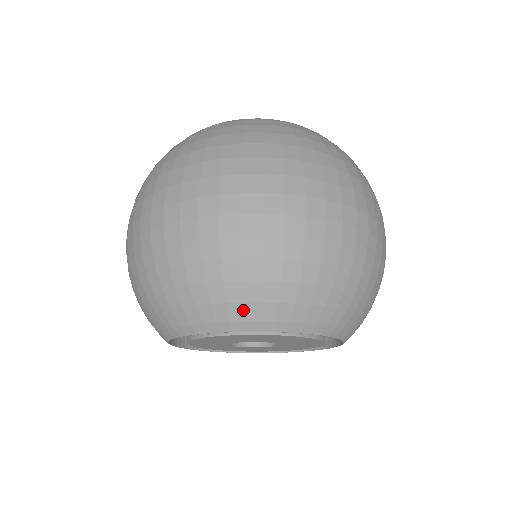
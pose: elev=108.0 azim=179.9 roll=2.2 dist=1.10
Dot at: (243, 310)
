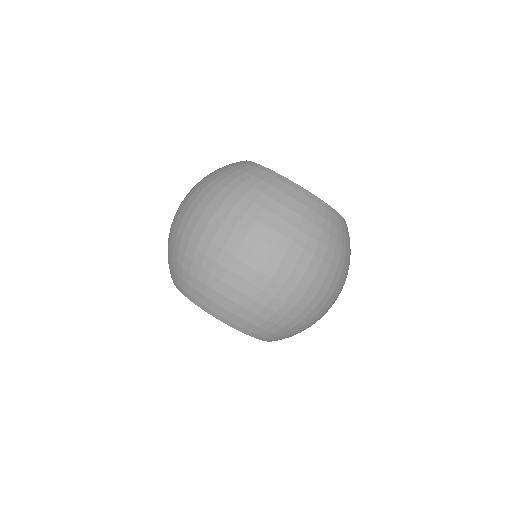
Dot at: (195, 293)
